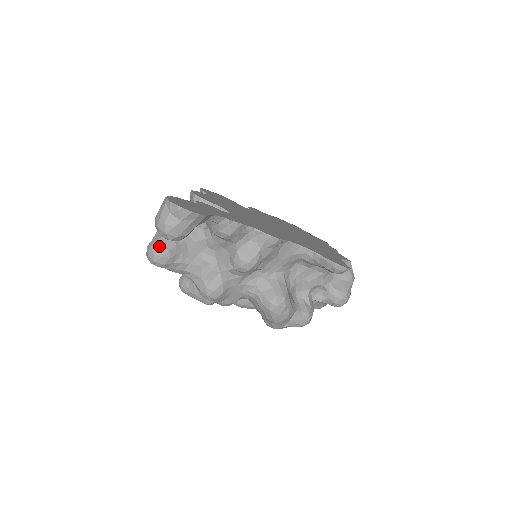
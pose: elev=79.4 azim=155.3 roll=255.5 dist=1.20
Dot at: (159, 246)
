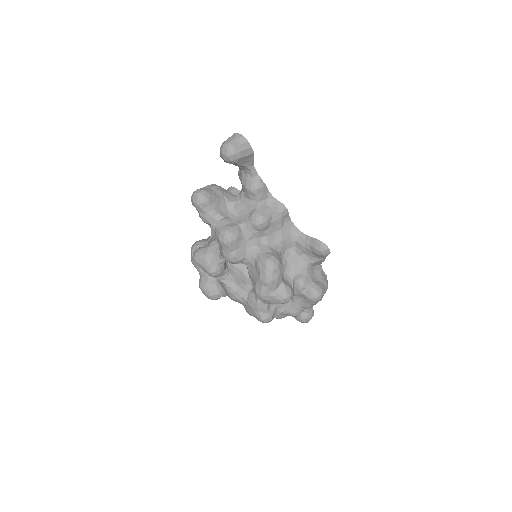
Dot at: (204, 190)
